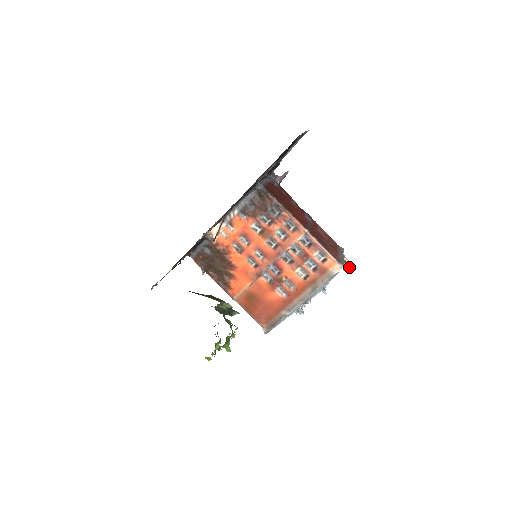
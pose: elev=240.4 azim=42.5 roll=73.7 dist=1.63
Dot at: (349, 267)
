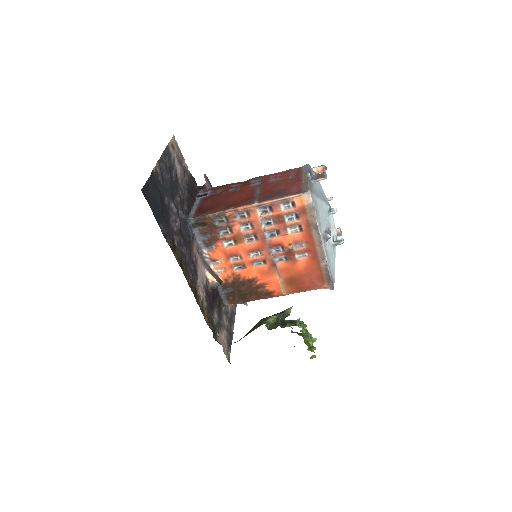
Dot at: (321, 177)
